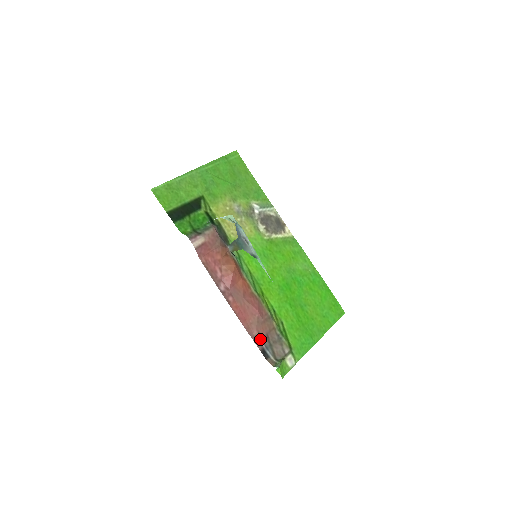
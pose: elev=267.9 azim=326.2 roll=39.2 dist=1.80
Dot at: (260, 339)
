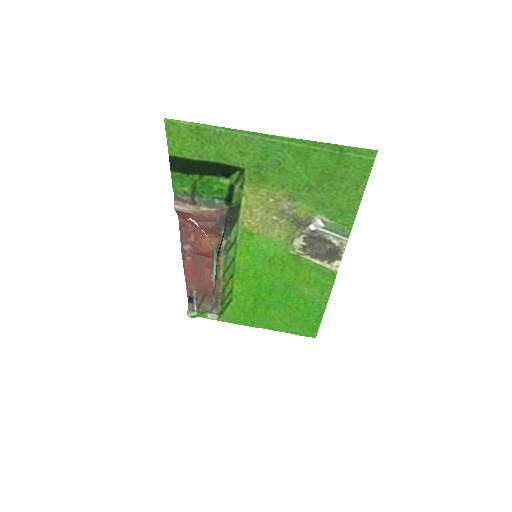
Dot at: (195, 292)
